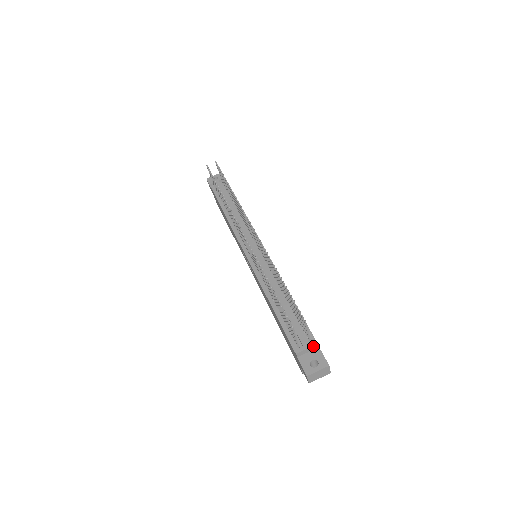
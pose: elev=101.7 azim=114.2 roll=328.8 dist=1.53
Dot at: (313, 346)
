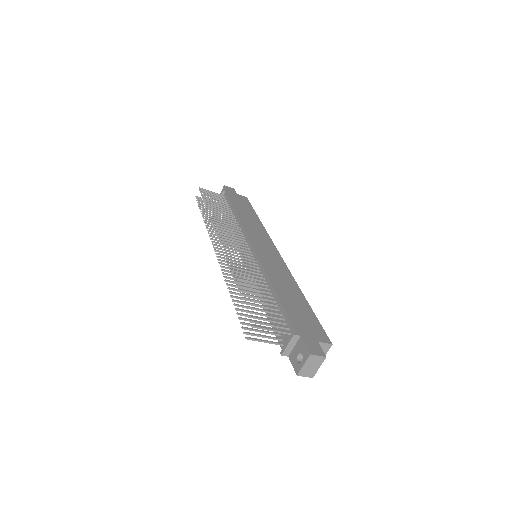
Dot at: (291, 339)
